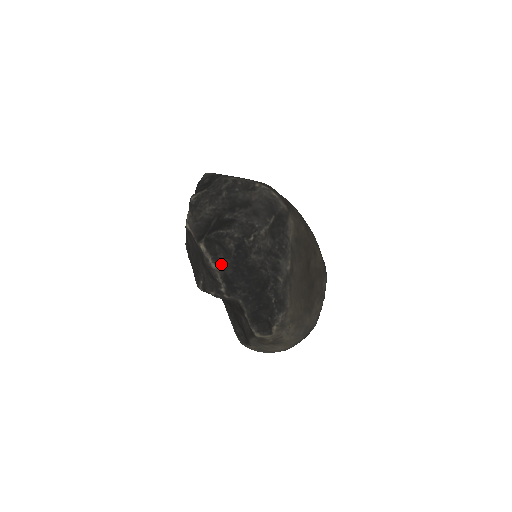
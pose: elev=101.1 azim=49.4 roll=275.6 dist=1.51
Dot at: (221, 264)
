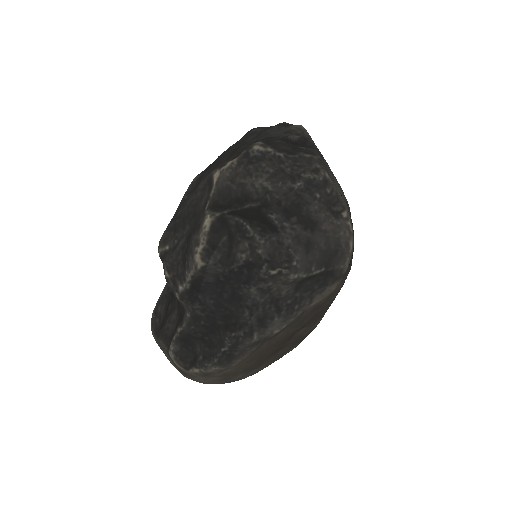
Dot at: (208, 264)
